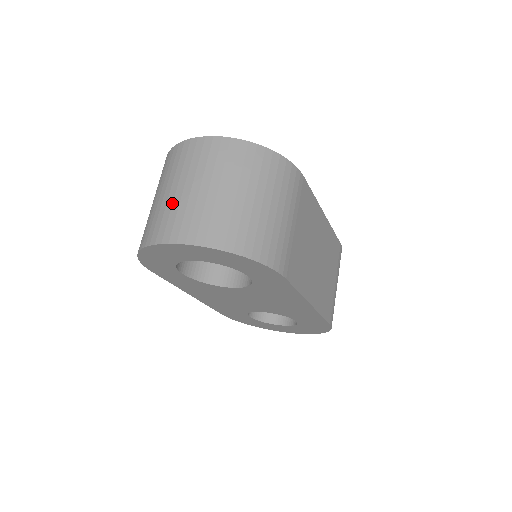
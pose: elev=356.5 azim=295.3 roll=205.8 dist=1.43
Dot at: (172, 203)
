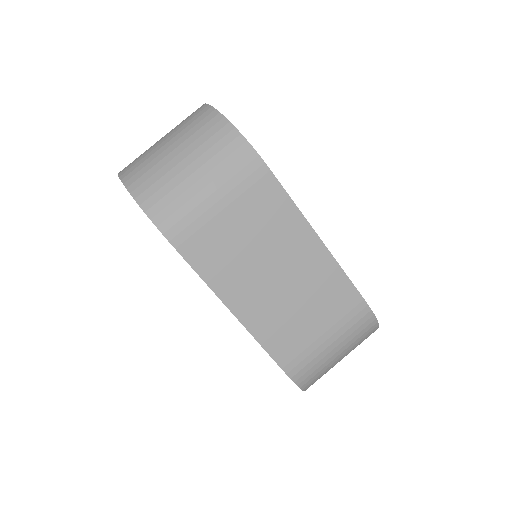
Dot at: occluded
